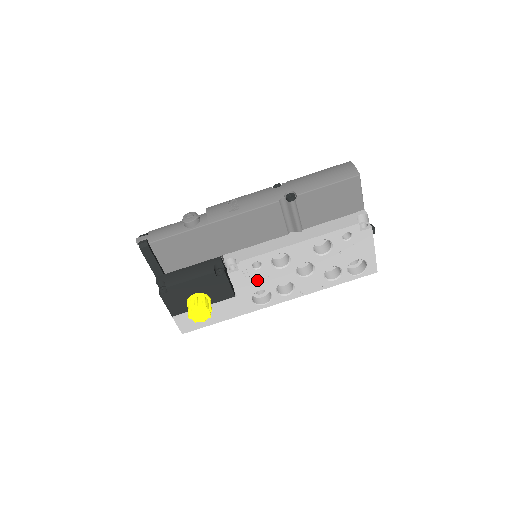
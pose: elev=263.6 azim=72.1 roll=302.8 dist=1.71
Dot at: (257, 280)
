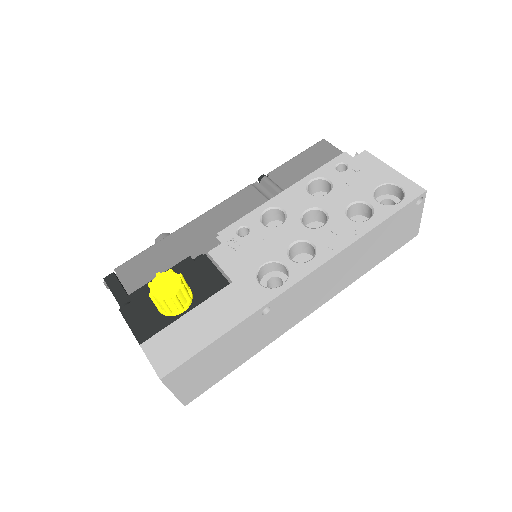
Dot at: (252, 250)
